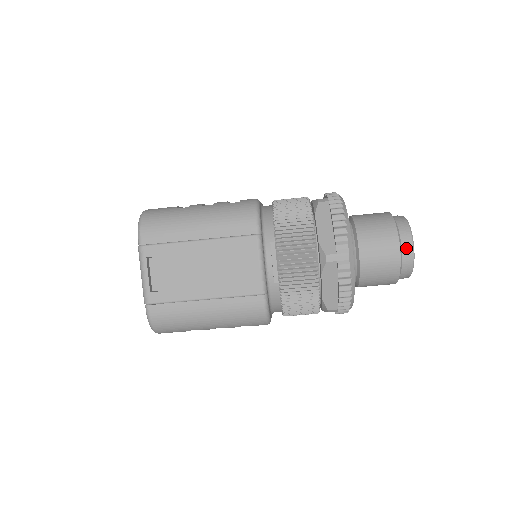
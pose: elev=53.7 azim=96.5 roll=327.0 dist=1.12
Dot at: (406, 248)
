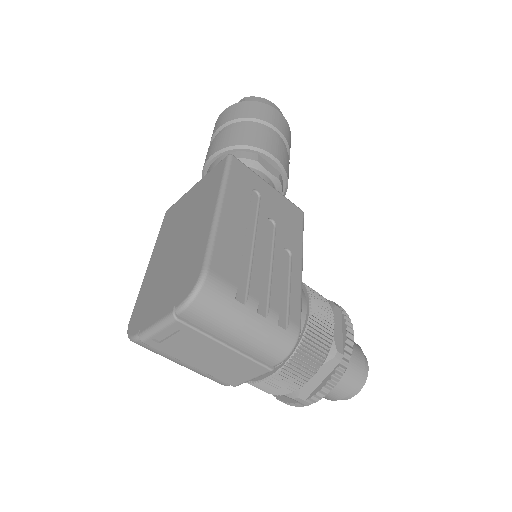
Dot at: (345, 398)
